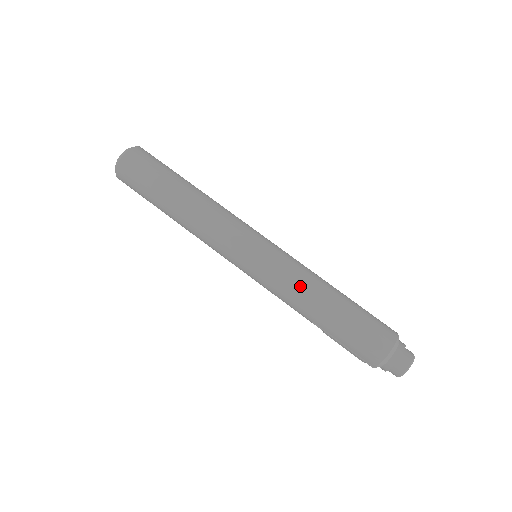
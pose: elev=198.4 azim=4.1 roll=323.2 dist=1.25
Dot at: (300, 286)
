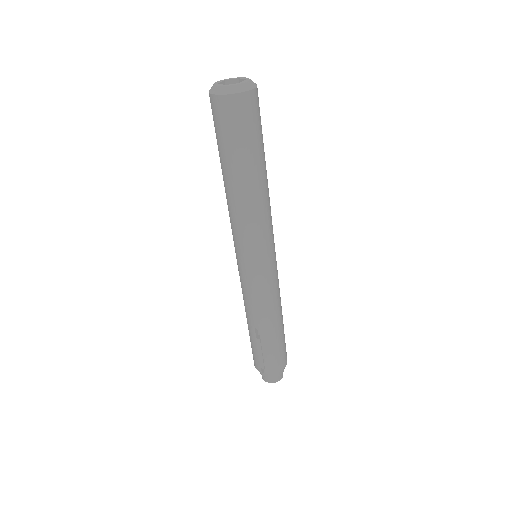
Dot at: (277, 302)
